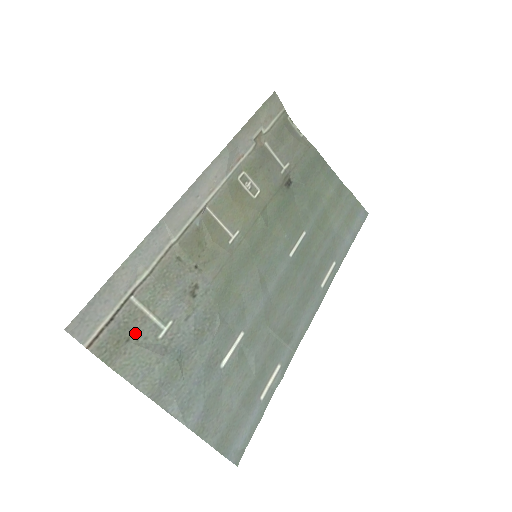
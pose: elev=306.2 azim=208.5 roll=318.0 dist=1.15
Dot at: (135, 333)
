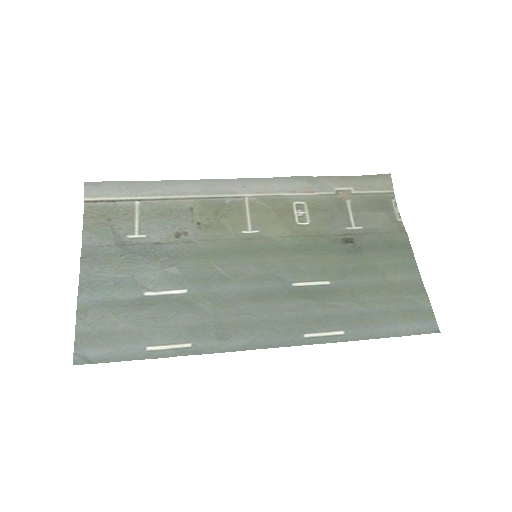
Dot at: (117, 221)
